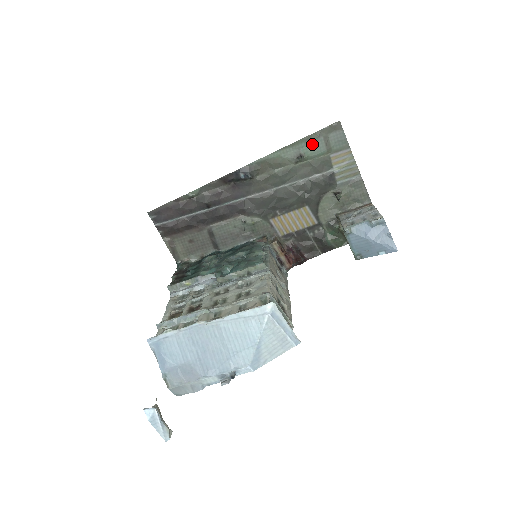
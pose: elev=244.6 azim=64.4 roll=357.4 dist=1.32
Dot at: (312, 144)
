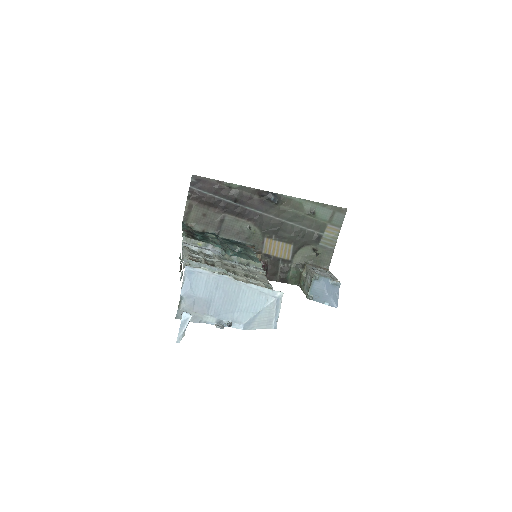
Dot at: (324, 210)
